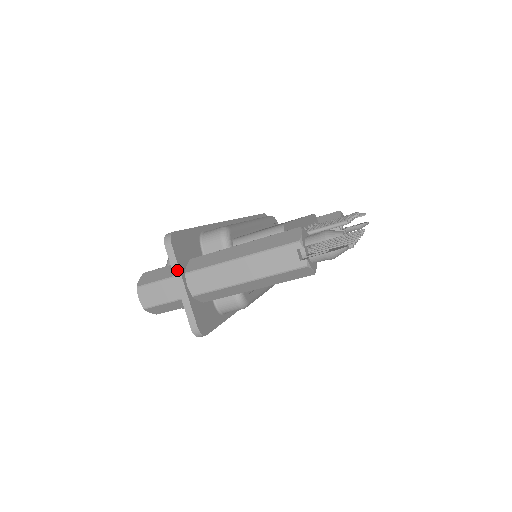
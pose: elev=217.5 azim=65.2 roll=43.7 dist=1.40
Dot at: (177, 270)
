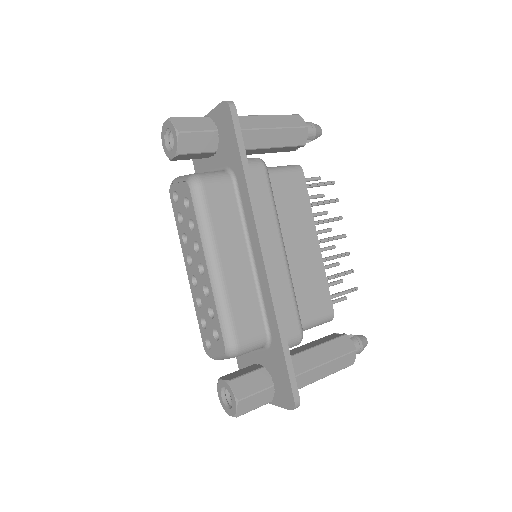
Dot at: occluded
